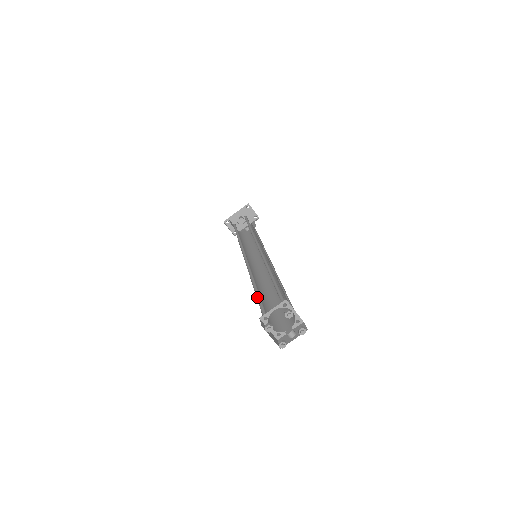
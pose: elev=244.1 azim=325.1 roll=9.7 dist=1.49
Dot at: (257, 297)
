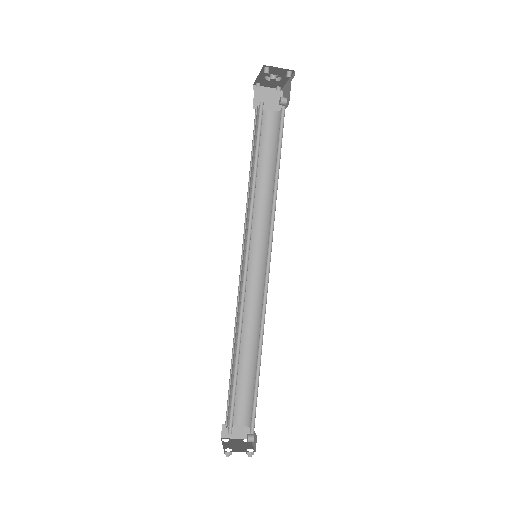
Dot at: (232, 376)
